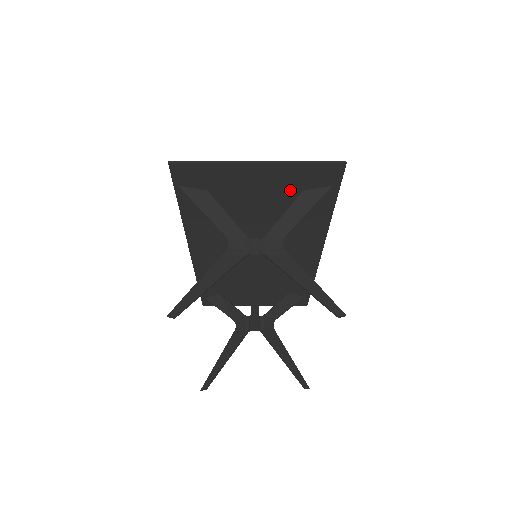
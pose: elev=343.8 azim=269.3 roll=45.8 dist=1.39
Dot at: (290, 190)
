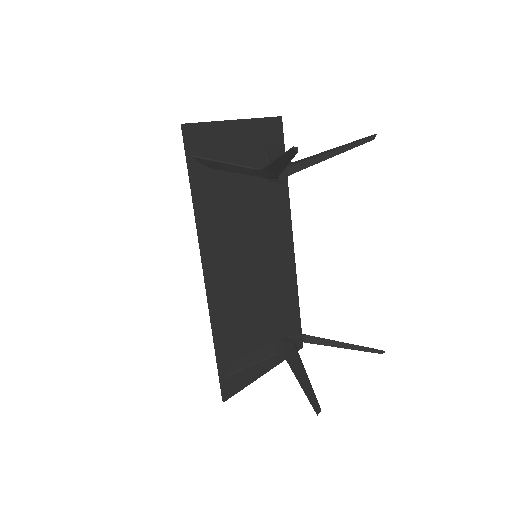
Dot at: (260, 152)
